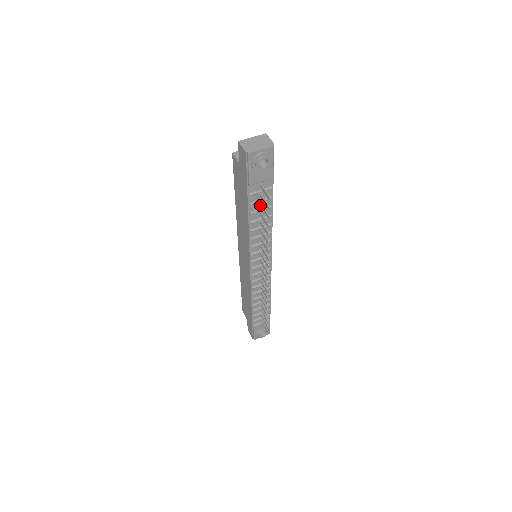
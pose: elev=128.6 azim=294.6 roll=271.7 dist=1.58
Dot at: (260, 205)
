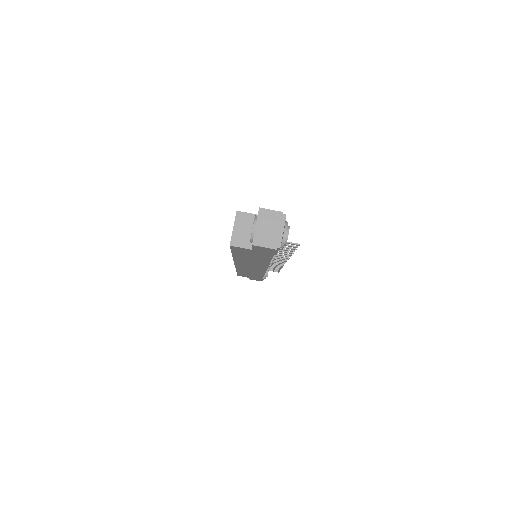
Dot at: occluded
